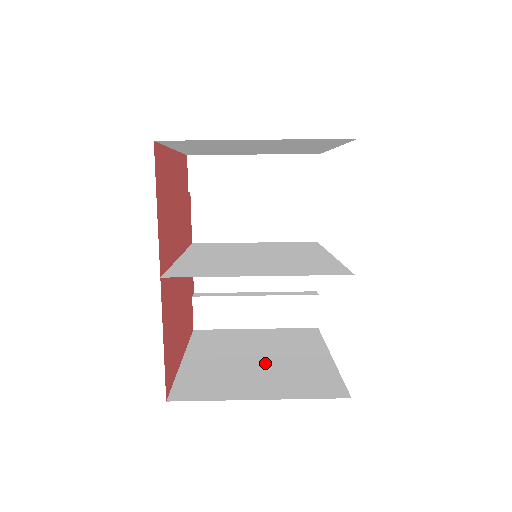
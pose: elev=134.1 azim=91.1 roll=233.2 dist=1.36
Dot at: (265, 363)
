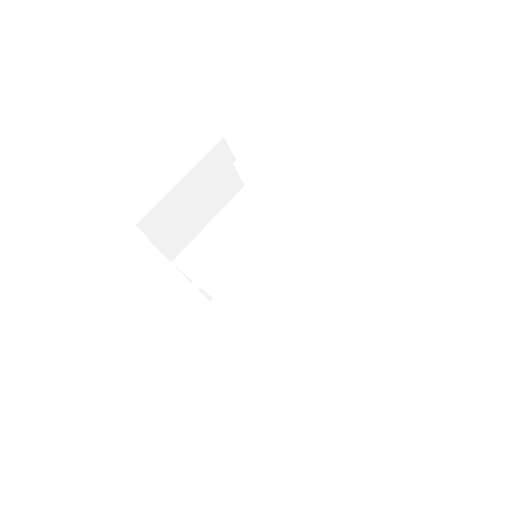
Dot at: occluded
